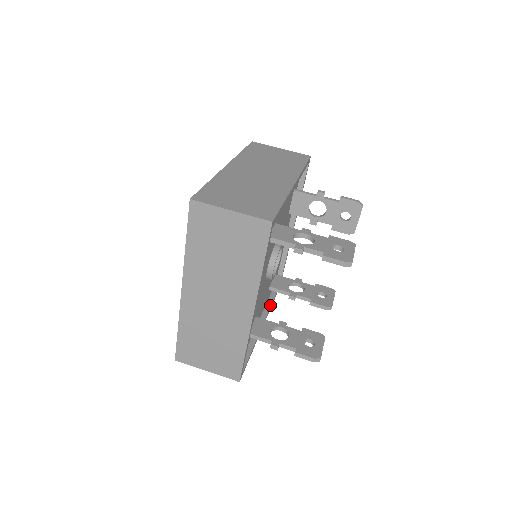
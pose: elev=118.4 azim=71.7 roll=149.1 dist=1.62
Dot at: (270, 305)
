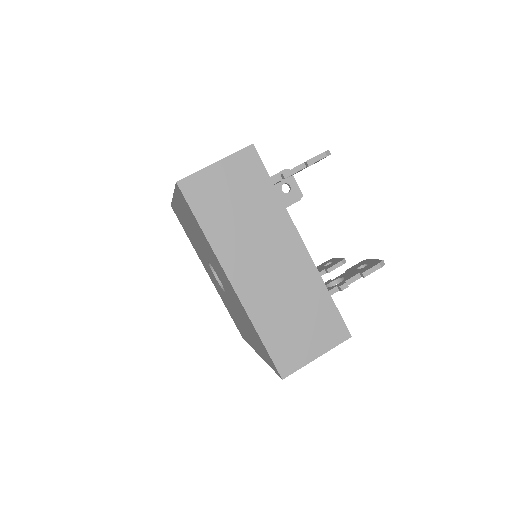
Dot at: occluded
